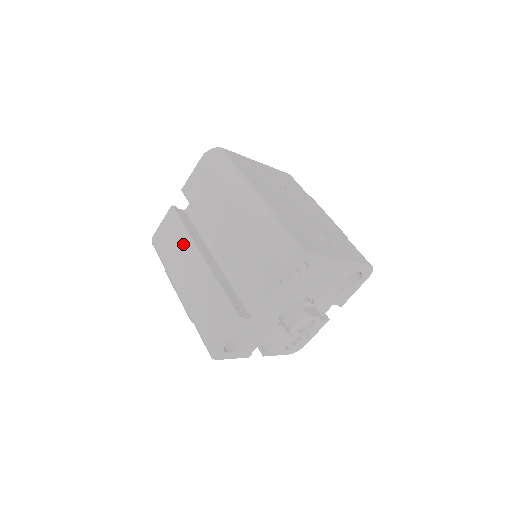
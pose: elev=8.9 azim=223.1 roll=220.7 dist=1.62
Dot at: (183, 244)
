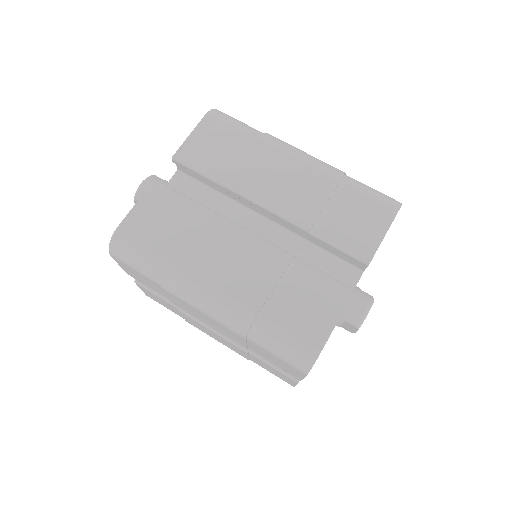
Dot at: (203, 224)
